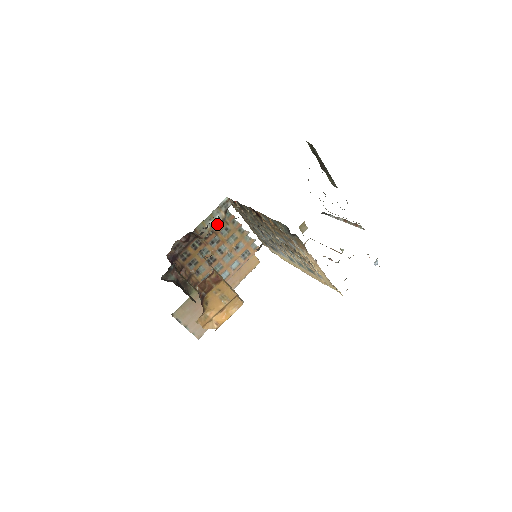
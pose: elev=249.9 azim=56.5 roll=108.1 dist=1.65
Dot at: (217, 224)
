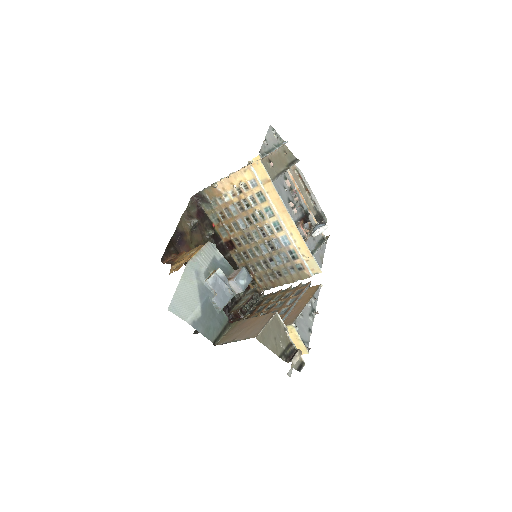
Dot at: (249, 298)
